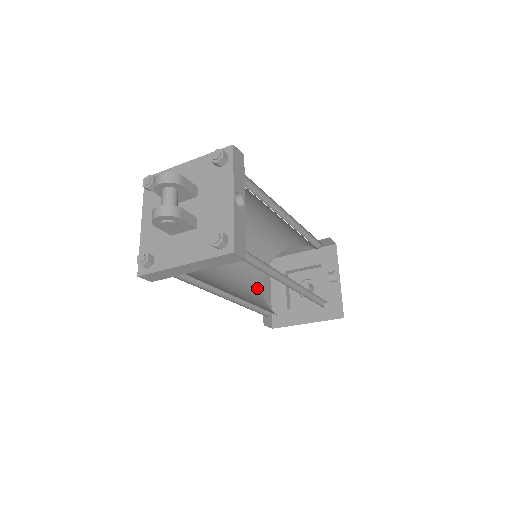
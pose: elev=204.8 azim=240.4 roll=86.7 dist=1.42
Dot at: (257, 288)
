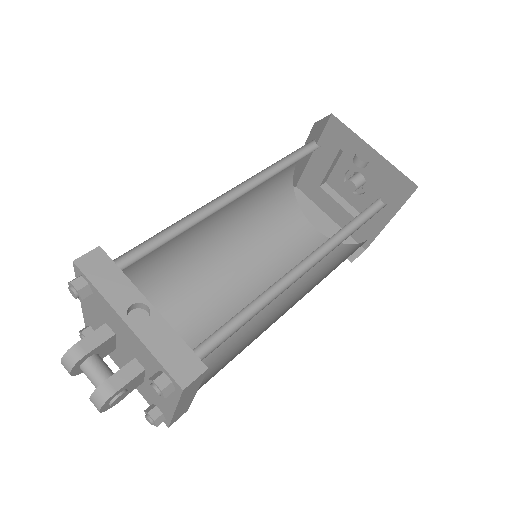
Dot at: (308, 238)
